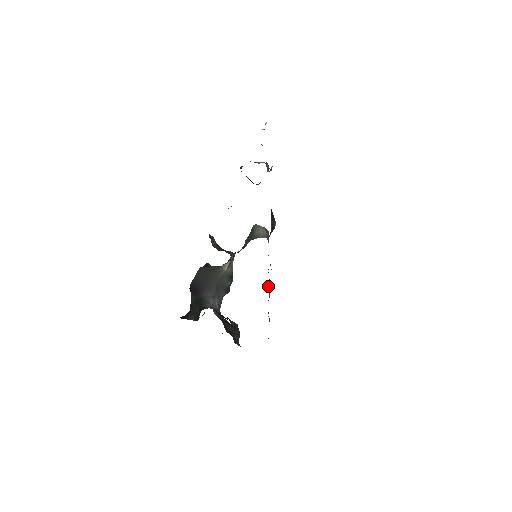
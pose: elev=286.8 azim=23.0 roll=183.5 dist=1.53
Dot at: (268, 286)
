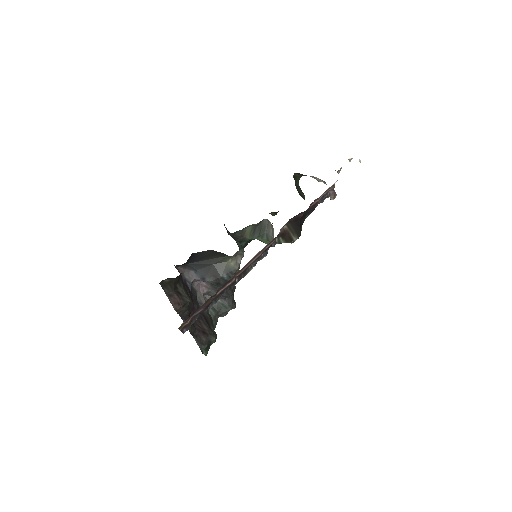
Dot at: (238, 280)
